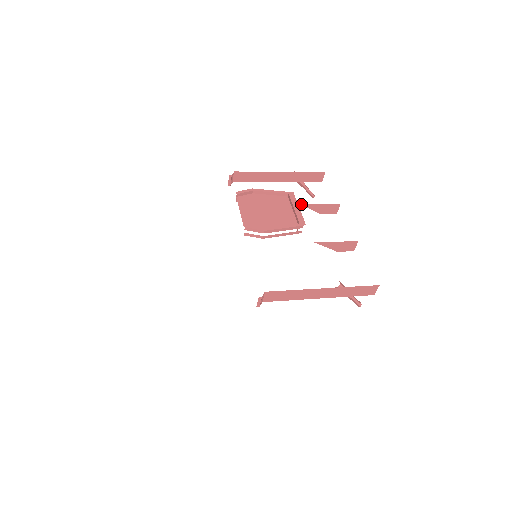
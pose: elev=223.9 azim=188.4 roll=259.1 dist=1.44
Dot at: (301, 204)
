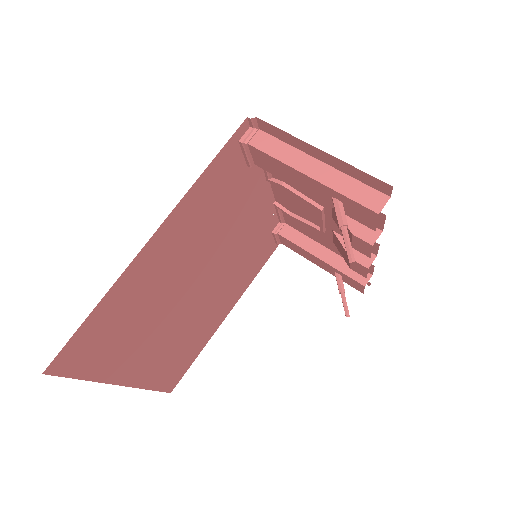
Dot at: (334, 231)
